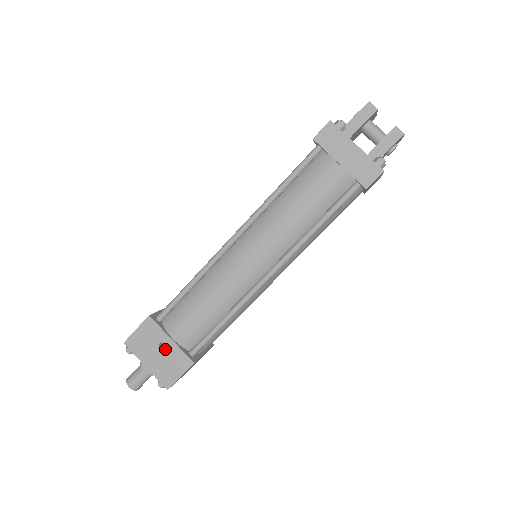
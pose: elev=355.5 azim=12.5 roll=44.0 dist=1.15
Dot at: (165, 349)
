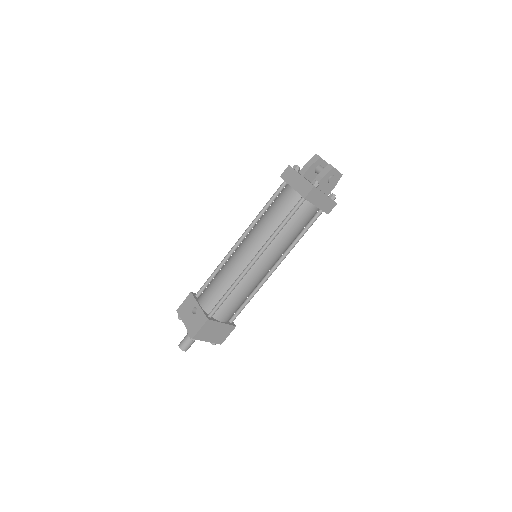
Dot at: occluded
